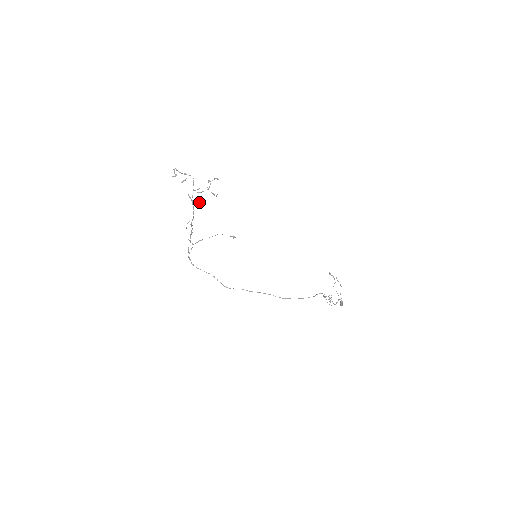
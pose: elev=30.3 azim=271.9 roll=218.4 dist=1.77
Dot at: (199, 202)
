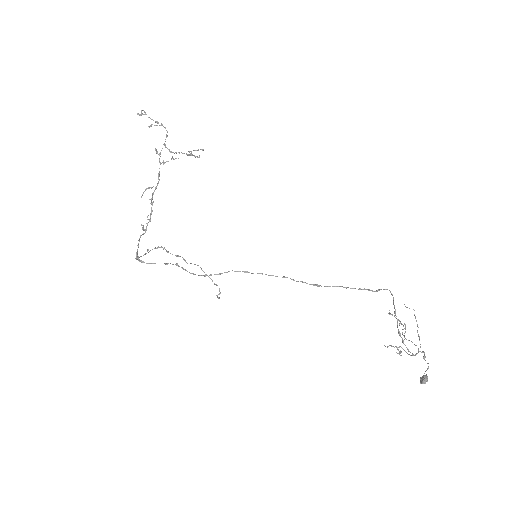
Dot at: occluded
